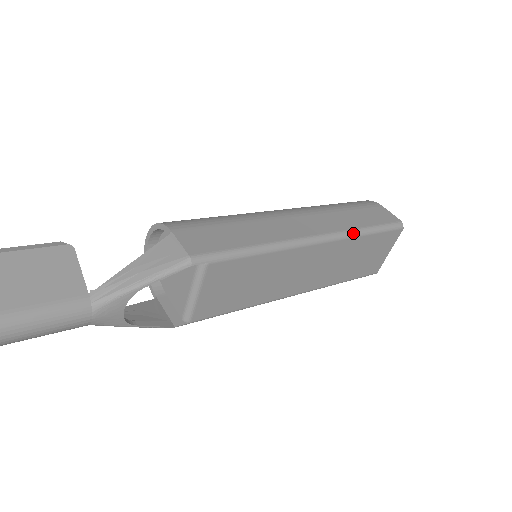
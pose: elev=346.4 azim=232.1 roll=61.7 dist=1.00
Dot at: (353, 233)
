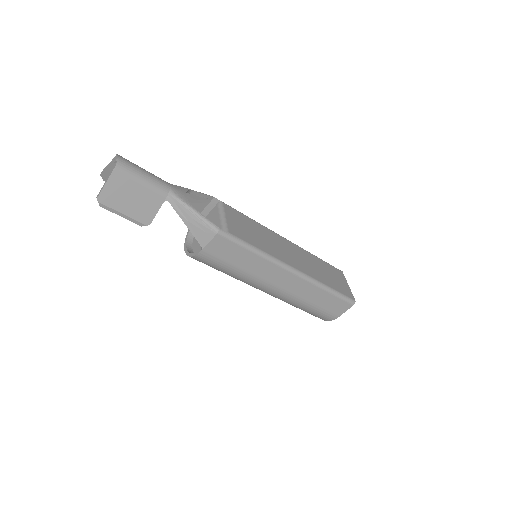
Dot at: (306, 251)
